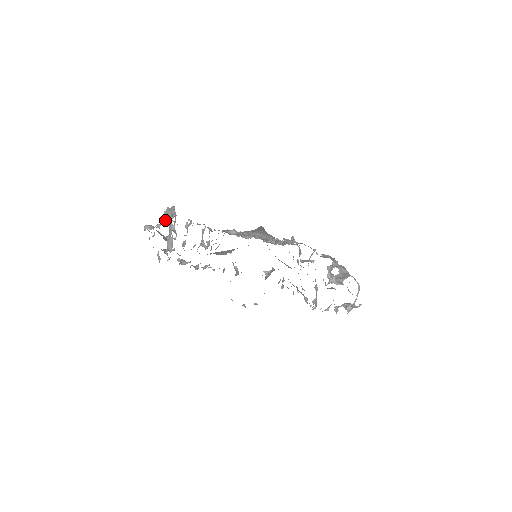
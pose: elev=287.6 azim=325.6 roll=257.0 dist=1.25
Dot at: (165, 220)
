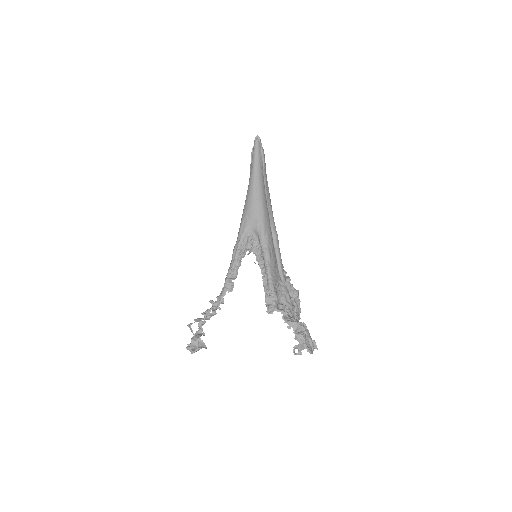
Dot at: occluded
